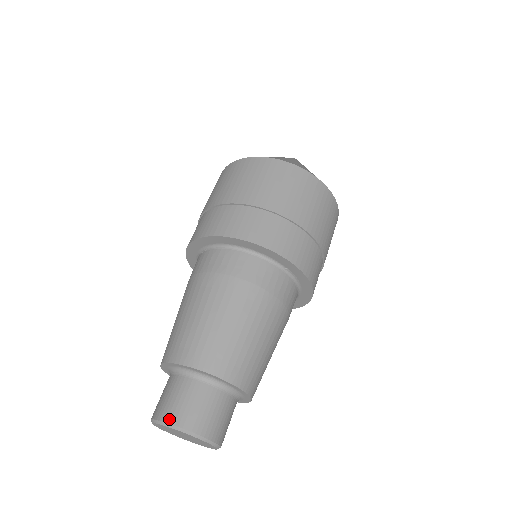
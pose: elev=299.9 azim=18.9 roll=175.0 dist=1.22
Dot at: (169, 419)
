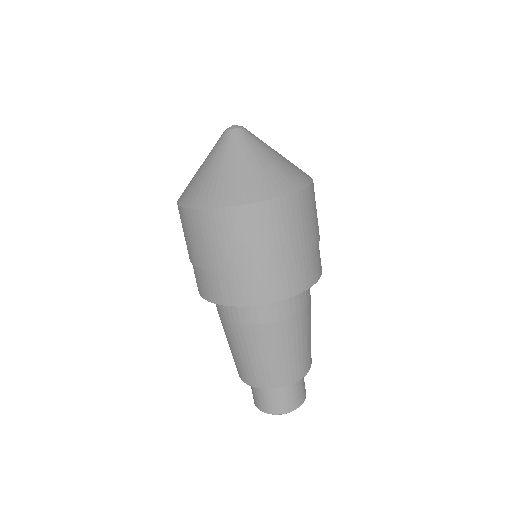
Dot at: (268, 412)
